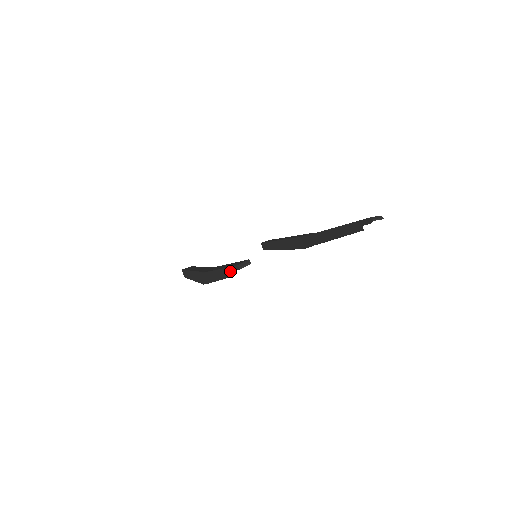
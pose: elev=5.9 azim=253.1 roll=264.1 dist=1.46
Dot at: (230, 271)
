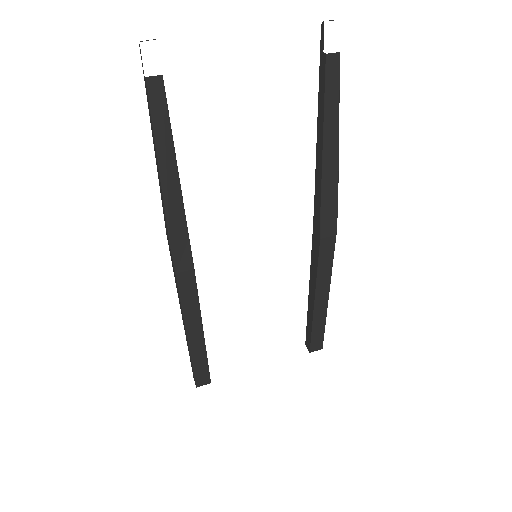
Dot at: (146, 92)
